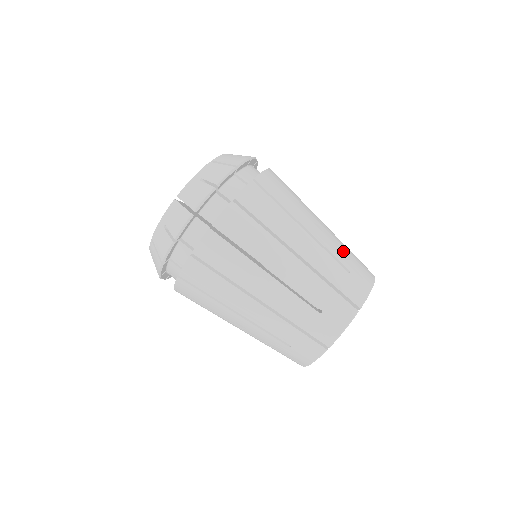
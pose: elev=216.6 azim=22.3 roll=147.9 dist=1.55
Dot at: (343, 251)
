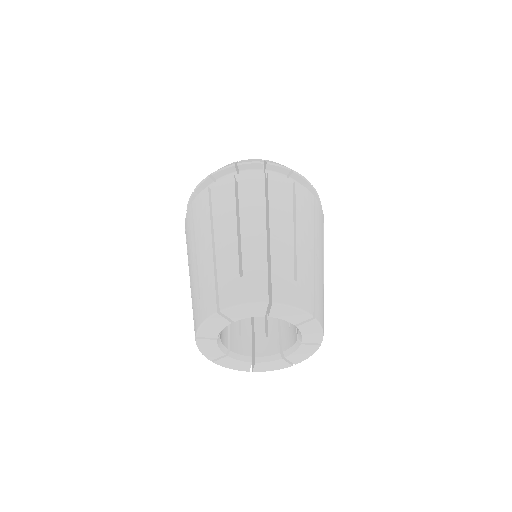
Dot at: (310, 274)
